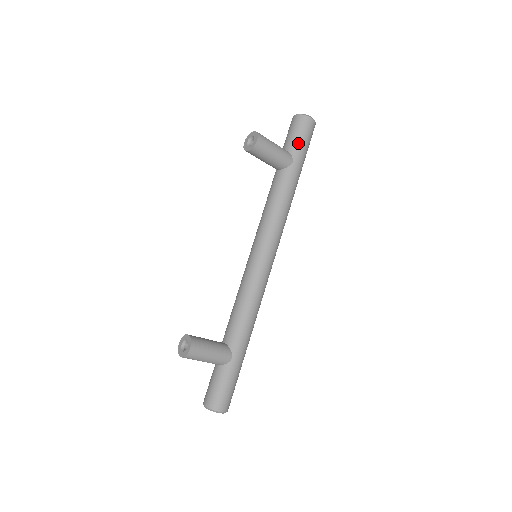
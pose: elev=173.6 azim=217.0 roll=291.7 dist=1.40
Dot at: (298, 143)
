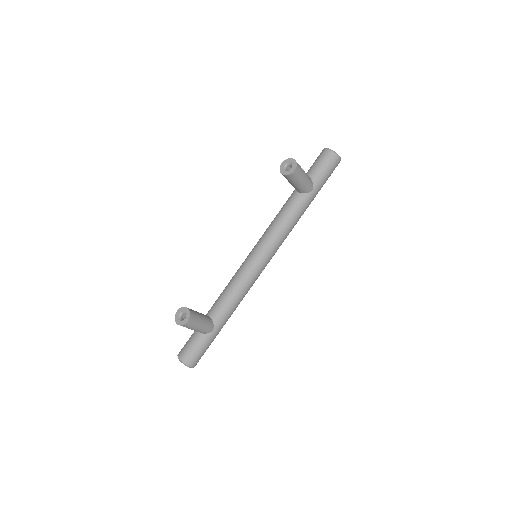
Dot at: (322, 176)
